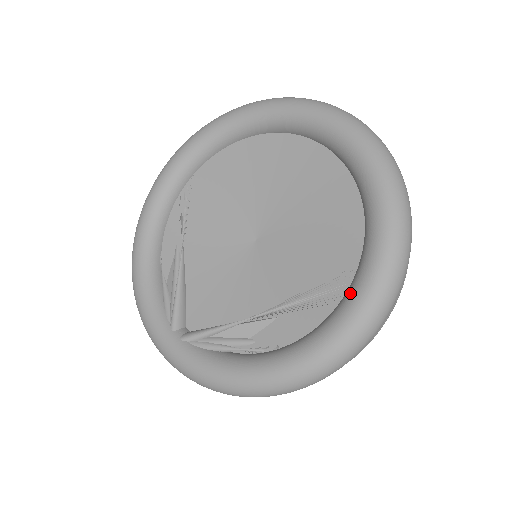
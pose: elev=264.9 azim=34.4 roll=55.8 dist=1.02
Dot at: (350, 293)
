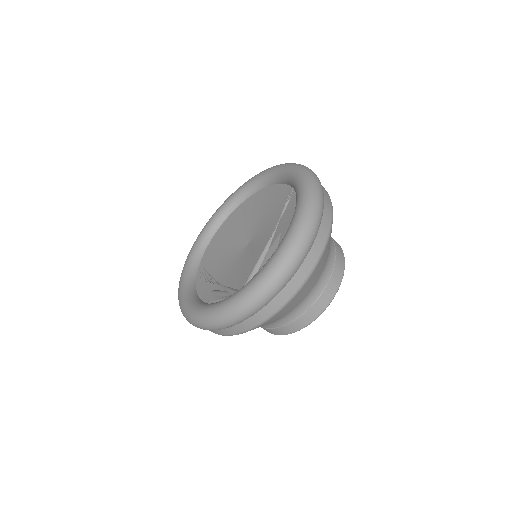
Dot at: (294, 185)
